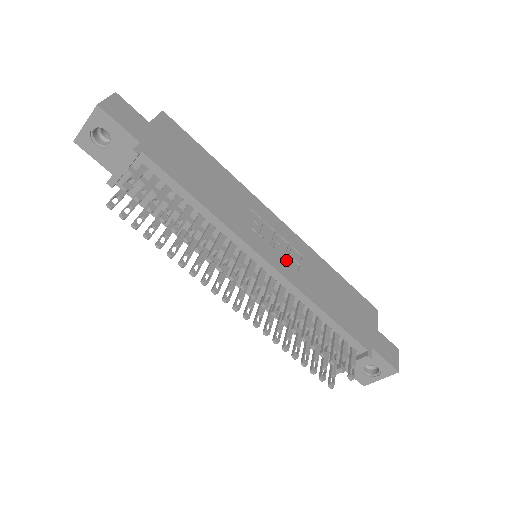
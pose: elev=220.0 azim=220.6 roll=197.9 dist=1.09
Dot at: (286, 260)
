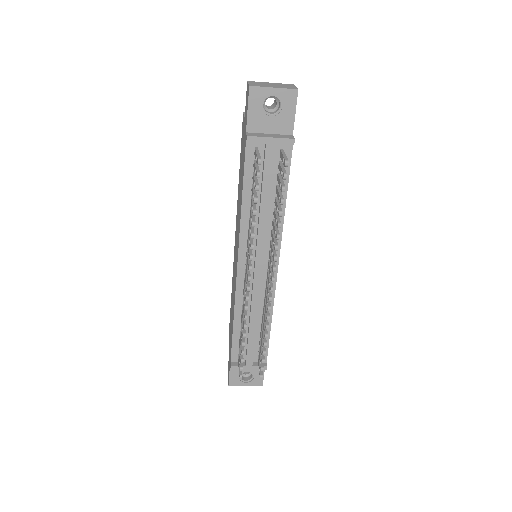
Dot at: occluded
